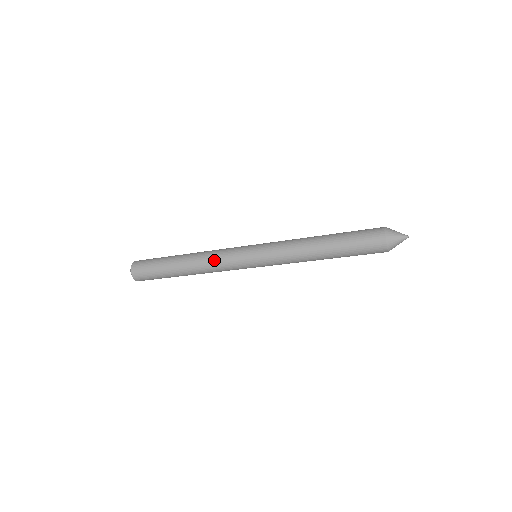
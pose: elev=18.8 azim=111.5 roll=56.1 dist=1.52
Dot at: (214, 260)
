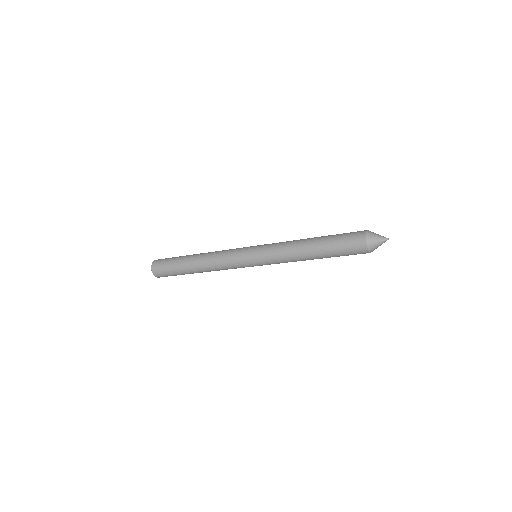
Dot at: (219, 259)
